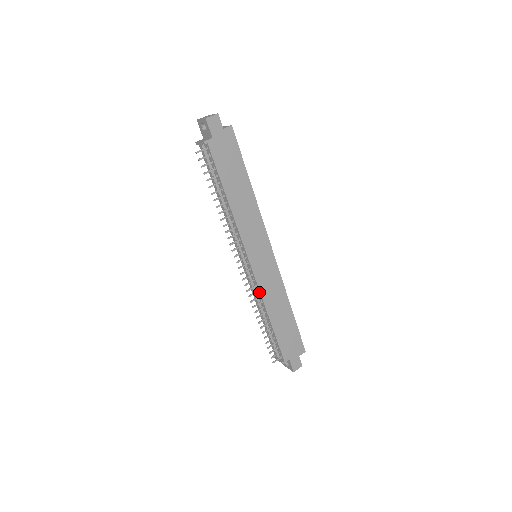
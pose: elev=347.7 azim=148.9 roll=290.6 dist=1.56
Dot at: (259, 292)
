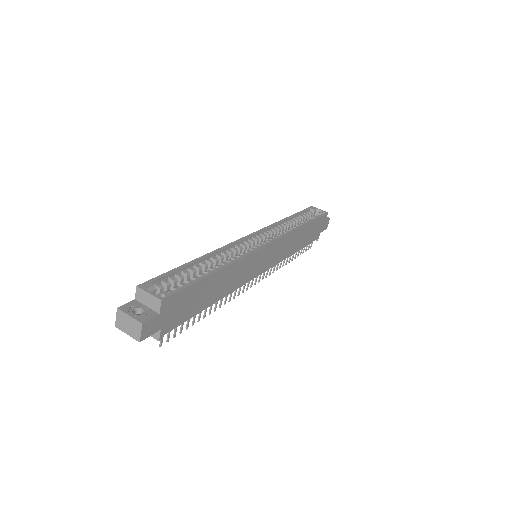
Dot at: (278, 262)
